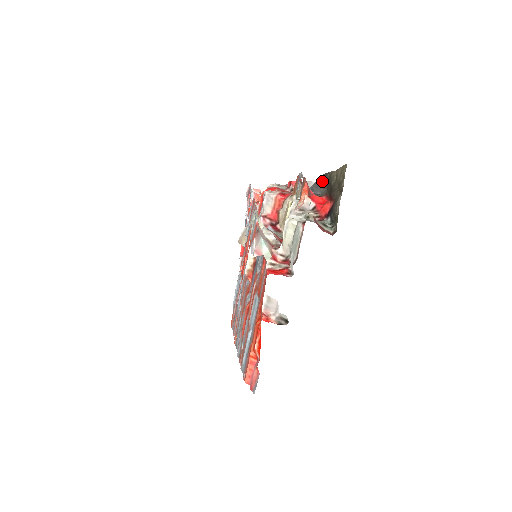
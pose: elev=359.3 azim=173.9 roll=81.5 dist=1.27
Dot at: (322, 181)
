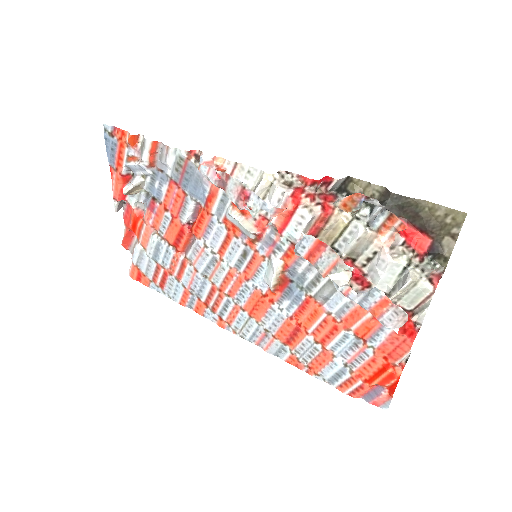
Dot at: (398, 205)
